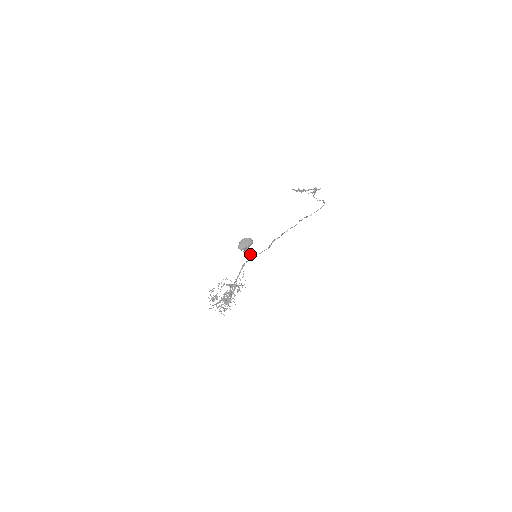
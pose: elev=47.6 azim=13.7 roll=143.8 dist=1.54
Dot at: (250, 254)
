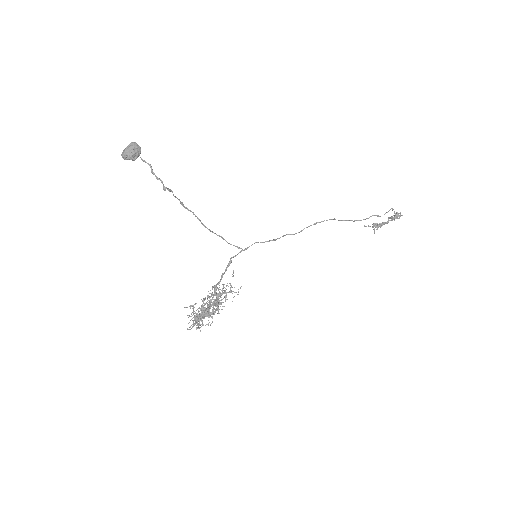
Dot at: occluded
